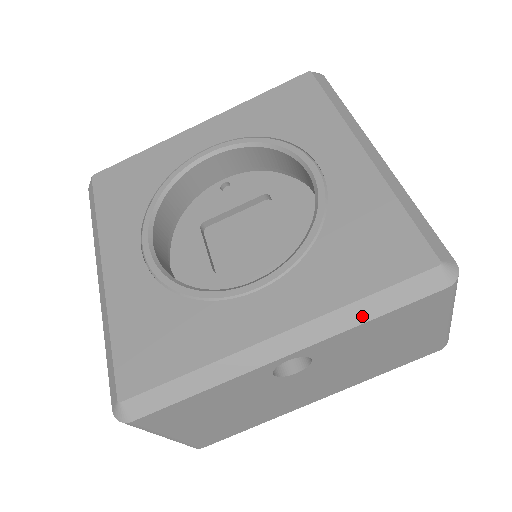
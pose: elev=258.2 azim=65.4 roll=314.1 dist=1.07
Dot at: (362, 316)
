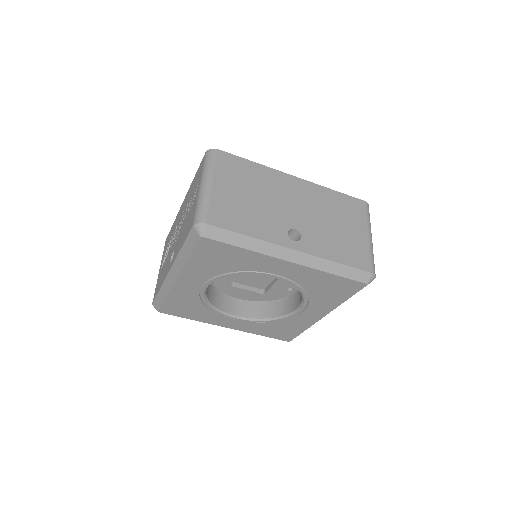
Dot at: occluded
